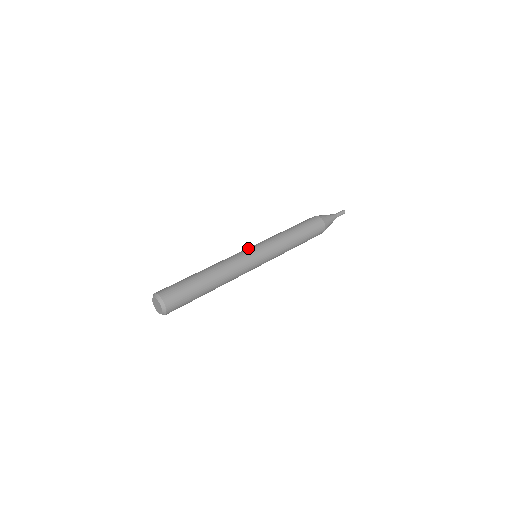
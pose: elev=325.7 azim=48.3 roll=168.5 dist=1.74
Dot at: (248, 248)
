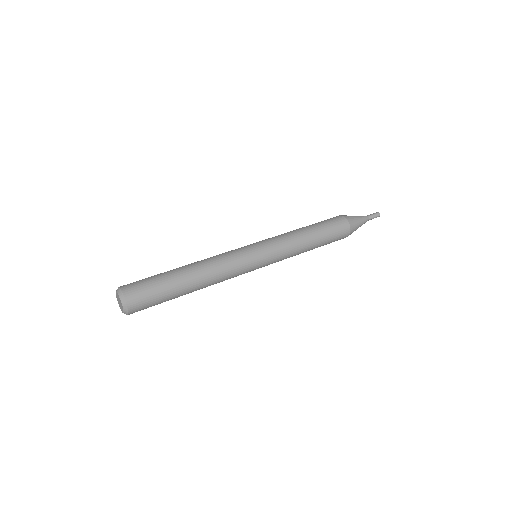
Dot at: occluded
